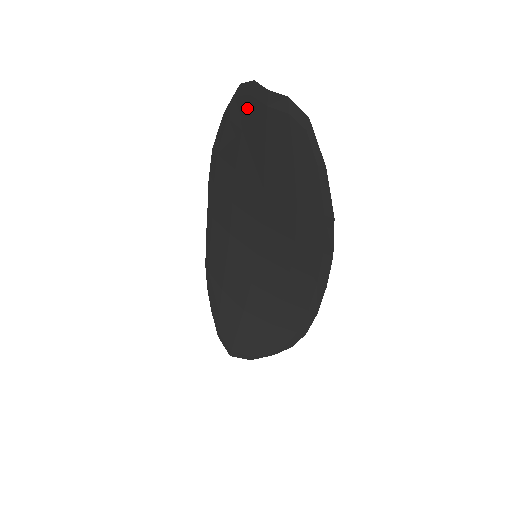
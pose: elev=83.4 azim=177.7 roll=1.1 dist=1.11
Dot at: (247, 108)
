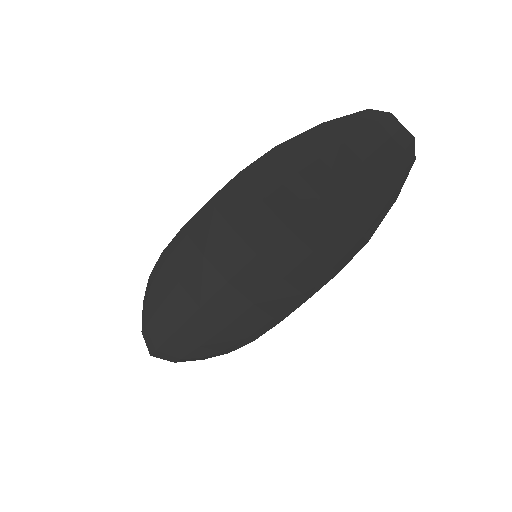
Dot at: (365, 130)
